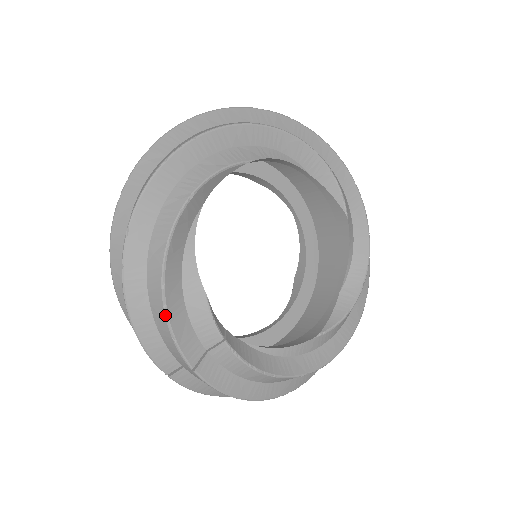
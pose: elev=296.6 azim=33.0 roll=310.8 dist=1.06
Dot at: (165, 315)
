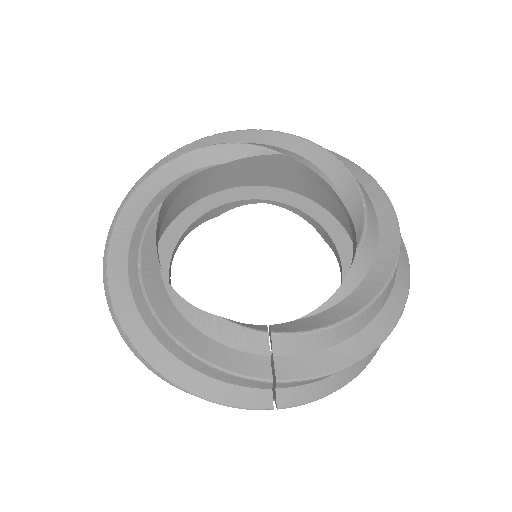
Dot at: (204, 363)
